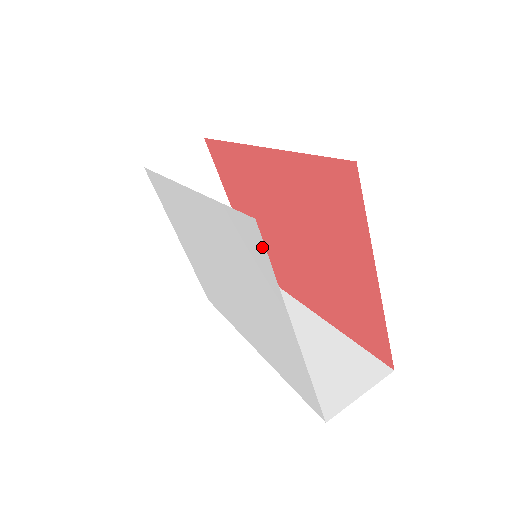
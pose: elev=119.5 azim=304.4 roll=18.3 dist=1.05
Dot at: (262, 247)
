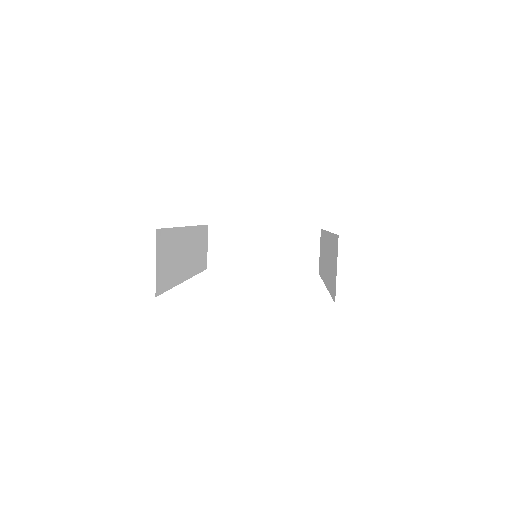
Dot at: occluded
